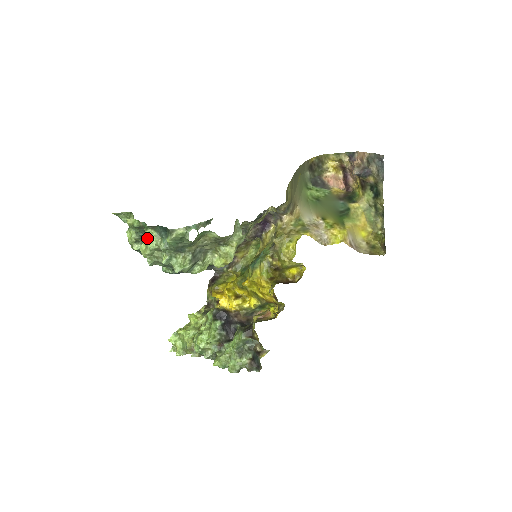
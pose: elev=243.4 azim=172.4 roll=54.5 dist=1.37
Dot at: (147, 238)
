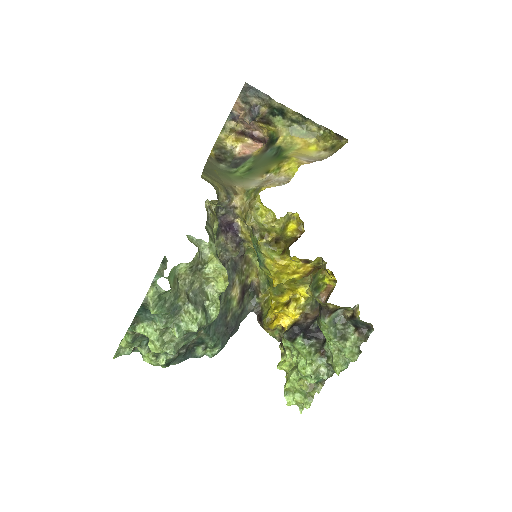
Dot at: occluded
